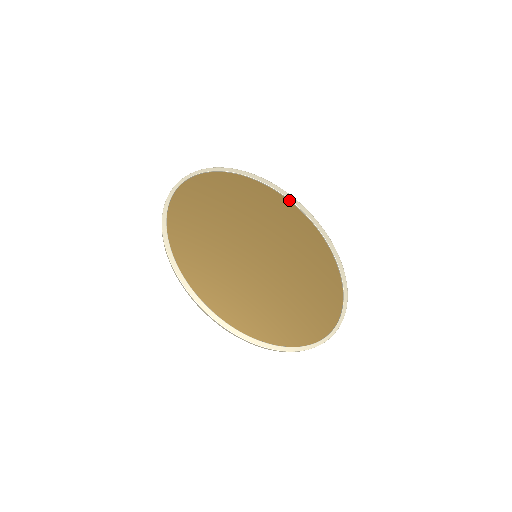
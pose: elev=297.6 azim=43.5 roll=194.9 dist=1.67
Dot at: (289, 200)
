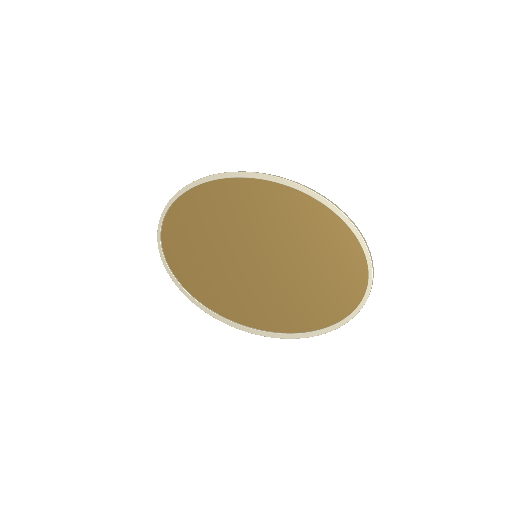
Dot at: (248, 178)
